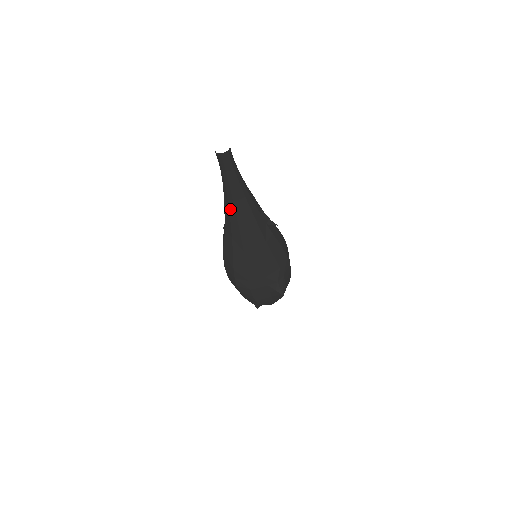
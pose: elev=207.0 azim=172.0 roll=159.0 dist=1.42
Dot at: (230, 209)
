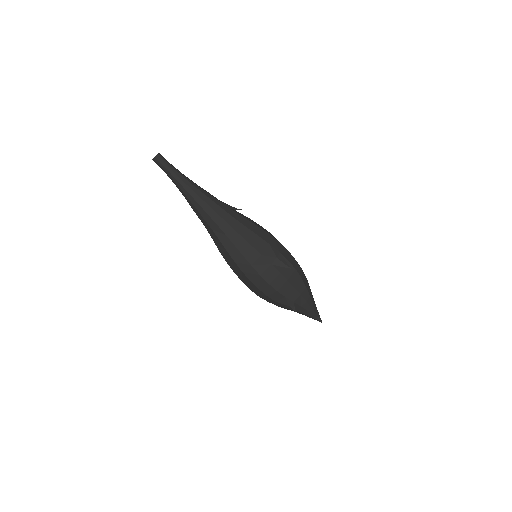
Dot at: (191, 201)
